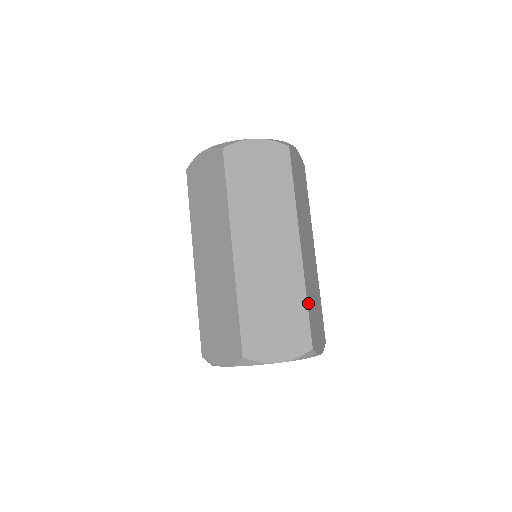
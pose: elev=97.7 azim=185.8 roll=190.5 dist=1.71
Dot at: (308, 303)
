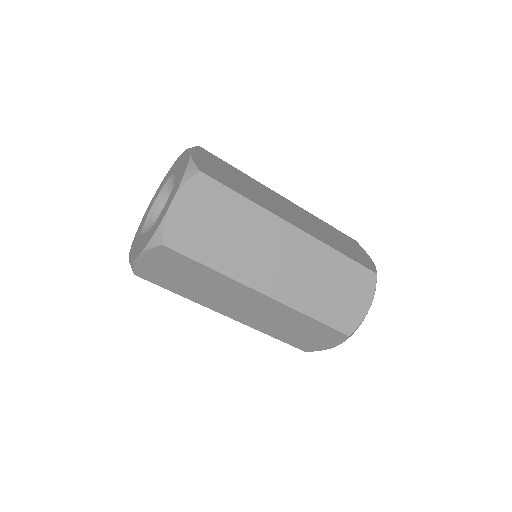
Dot at: (343, 253)
